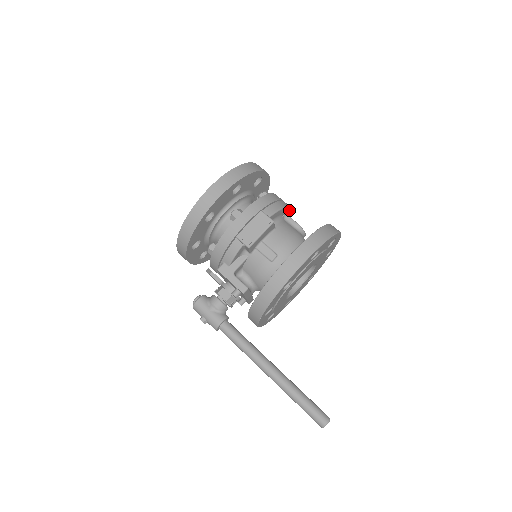
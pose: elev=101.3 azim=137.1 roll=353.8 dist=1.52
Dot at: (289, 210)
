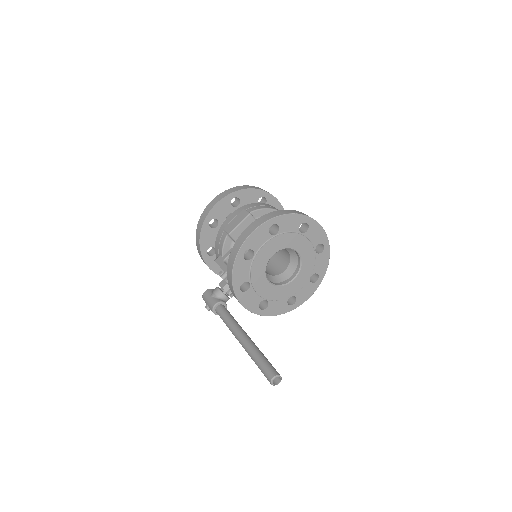
Dot at: occluded
